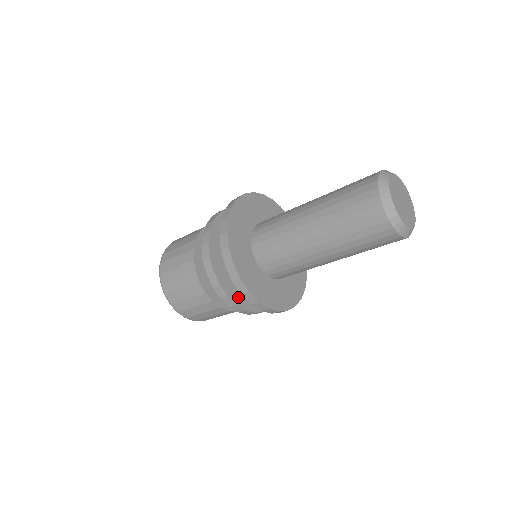
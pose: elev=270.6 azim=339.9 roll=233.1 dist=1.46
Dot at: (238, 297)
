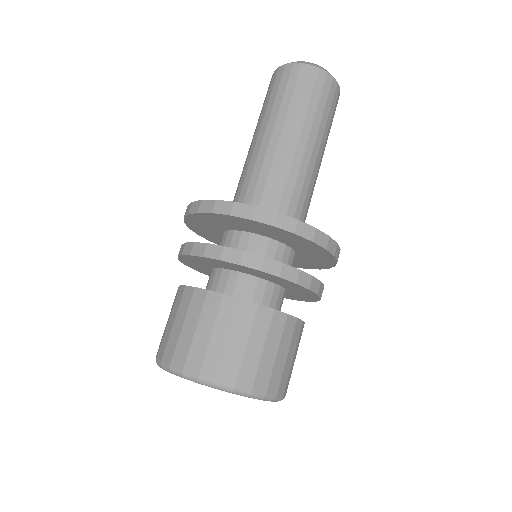
Dot at: occluded
